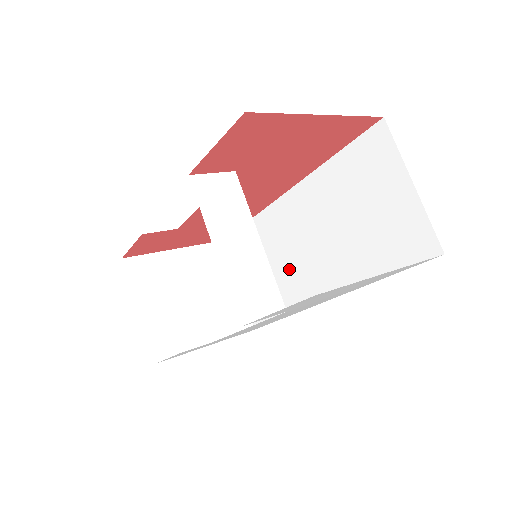
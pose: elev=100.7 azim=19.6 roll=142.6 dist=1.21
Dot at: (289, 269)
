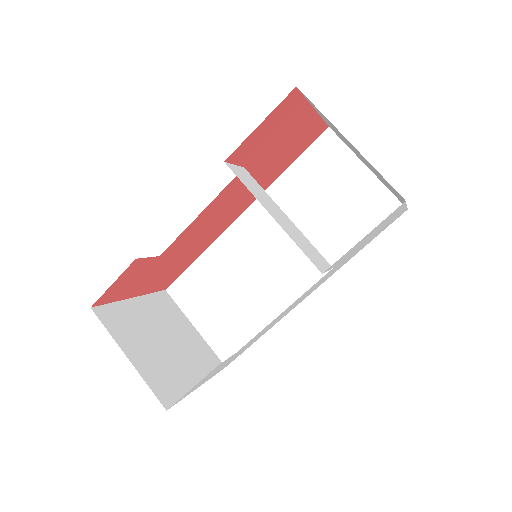
Dot at: (259, 283)
